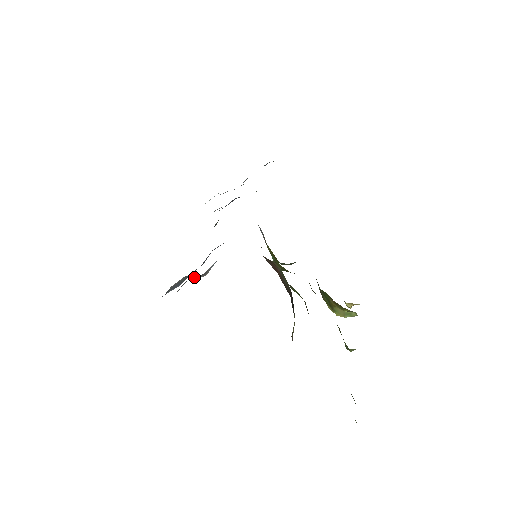
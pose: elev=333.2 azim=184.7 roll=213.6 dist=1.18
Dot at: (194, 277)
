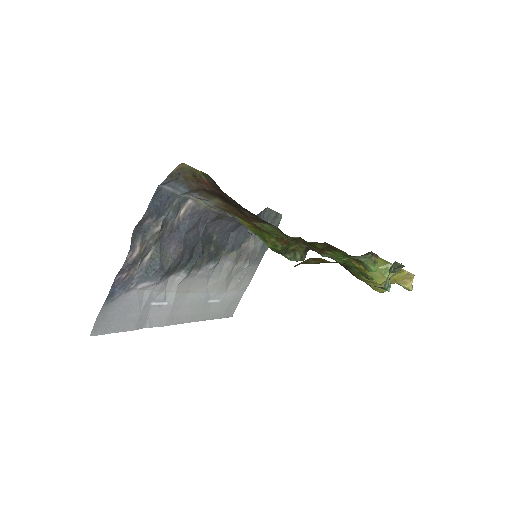
Dot at: (150, 232)
